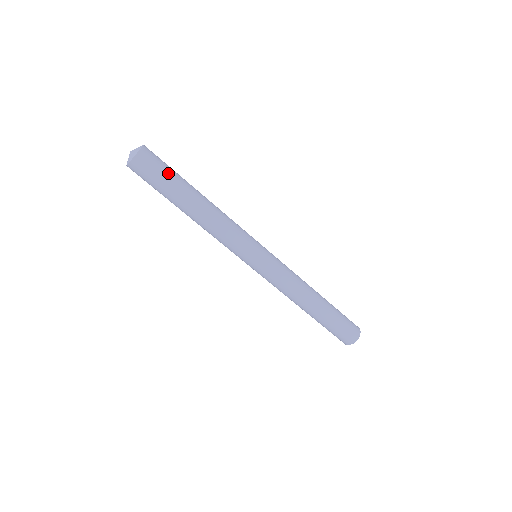
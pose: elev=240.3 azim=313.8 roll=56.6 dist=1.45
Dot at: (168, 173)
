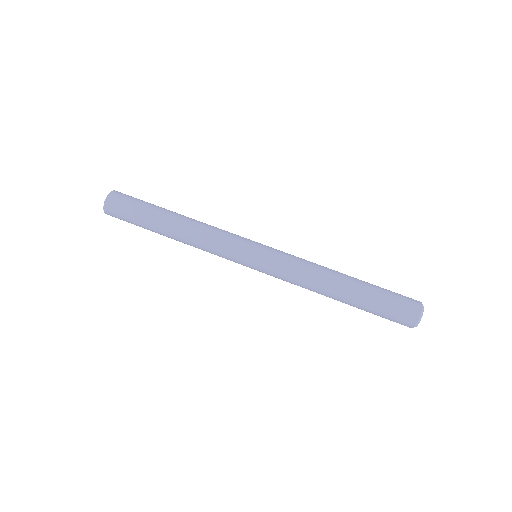
Dot at: occluded
